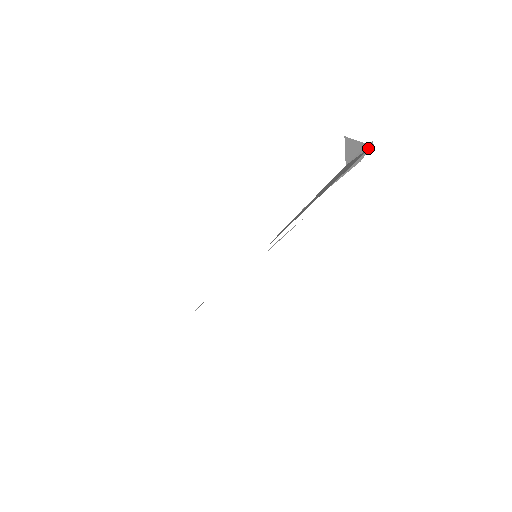
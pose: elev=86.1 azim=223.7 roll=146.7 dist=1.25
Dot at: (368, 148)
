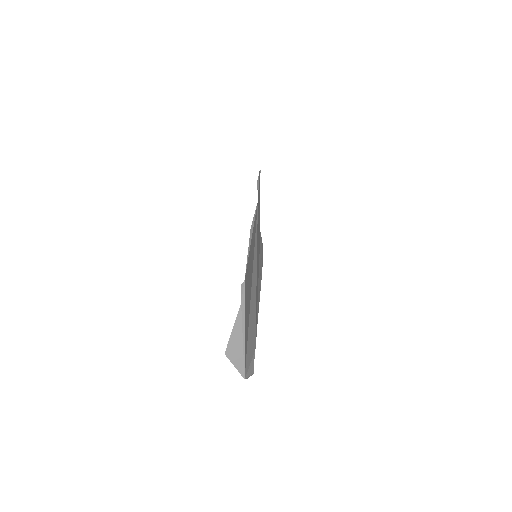
Dot at: (244, 303)
